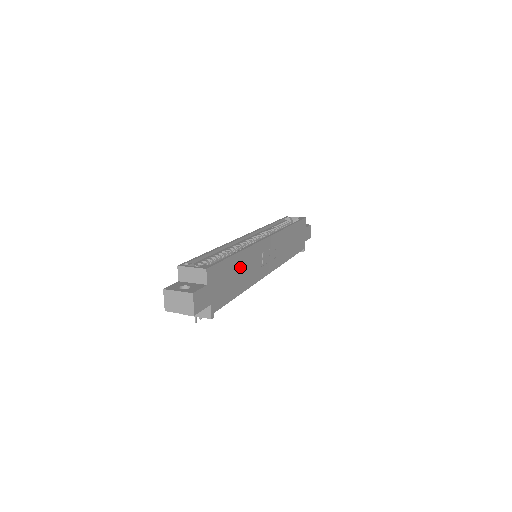
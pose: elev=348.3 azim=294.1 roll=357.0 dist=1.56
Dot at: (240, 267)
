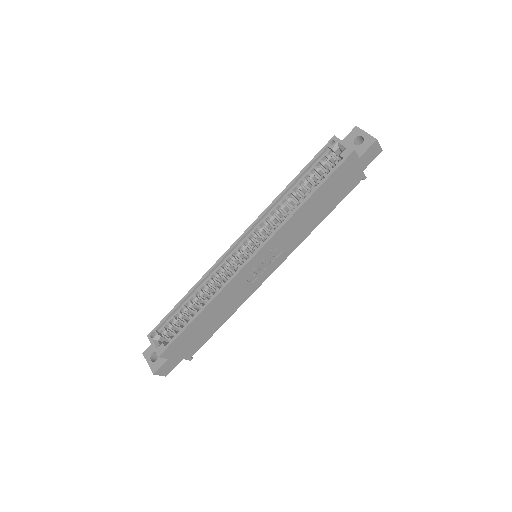
Dot at: (211, 314)
